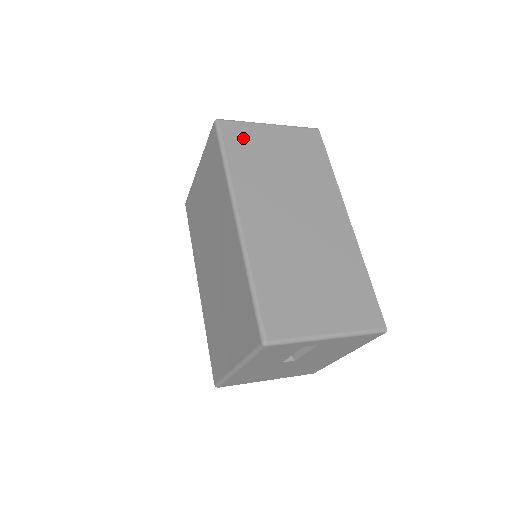
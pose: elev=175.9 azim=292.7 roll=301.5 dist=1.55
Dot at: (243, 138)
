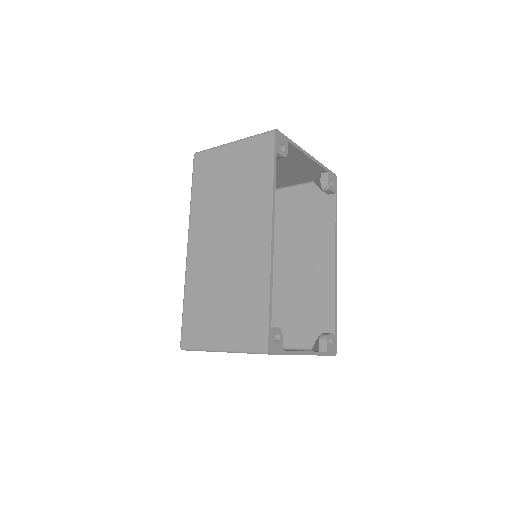
Dot at: (207, 167)
